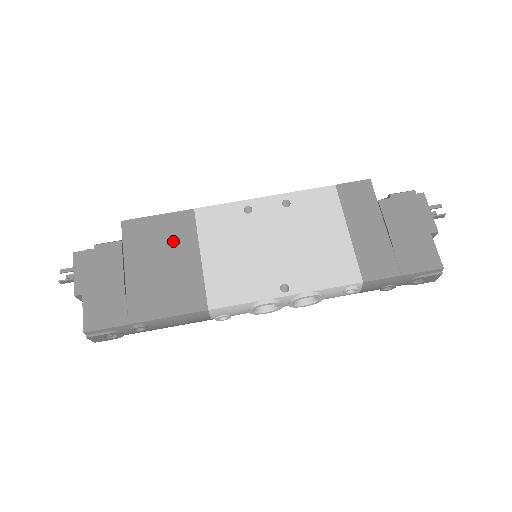
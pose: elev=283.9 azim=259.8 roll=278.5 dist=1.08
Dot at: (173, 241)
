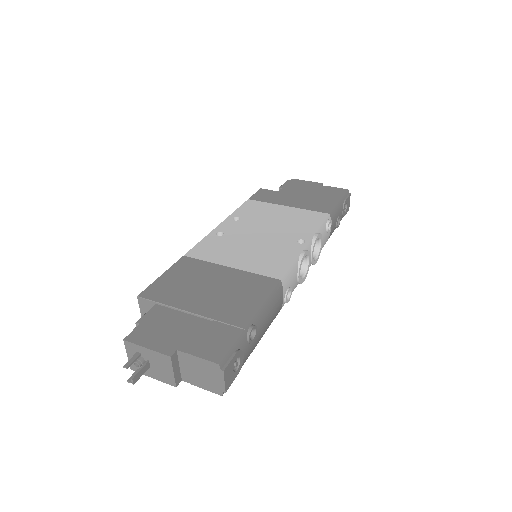
Dot at: (197, 275)
